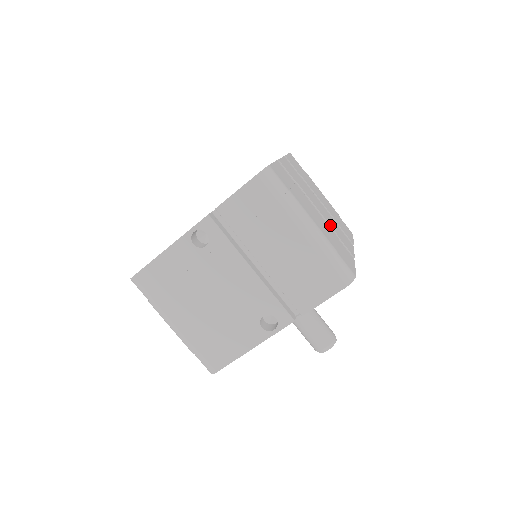
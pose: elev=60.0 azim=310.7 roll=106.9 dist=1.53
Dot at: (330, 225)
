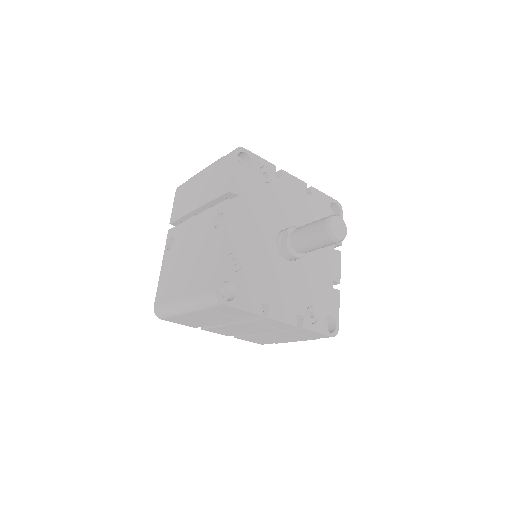
Dot at: occluded
